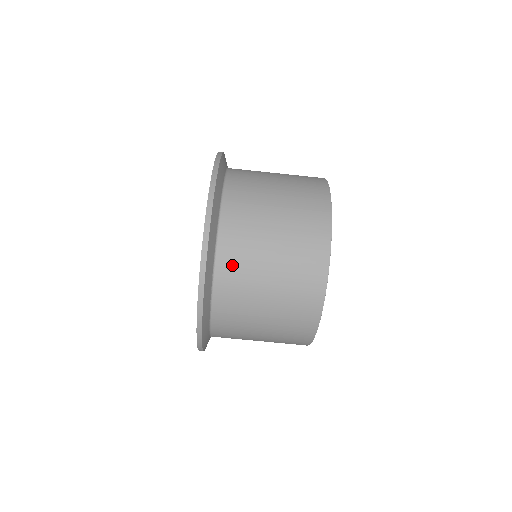
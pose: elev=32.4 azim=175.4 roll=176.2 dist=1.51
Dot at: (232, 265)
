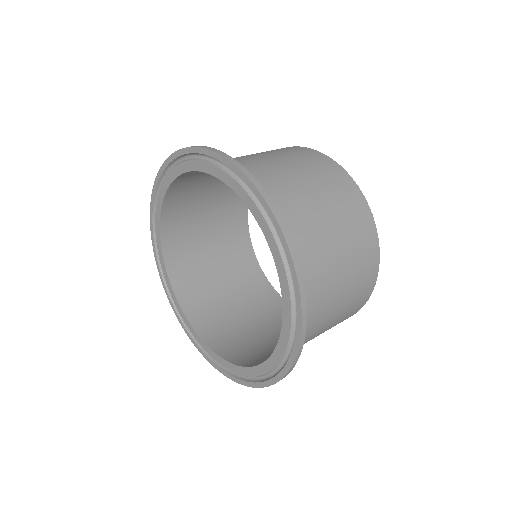
Dot at: (250, 171)
